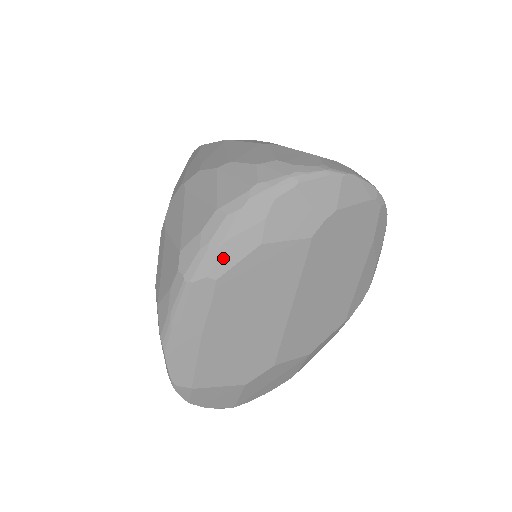
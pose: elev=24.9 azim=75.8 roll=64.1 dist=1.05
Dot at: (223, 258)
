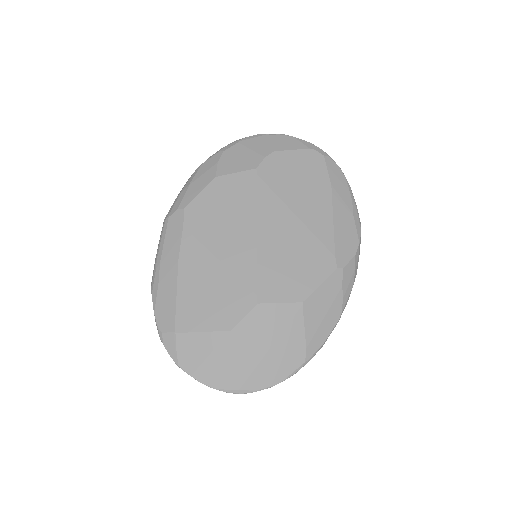
Dot at: (189, 194)
